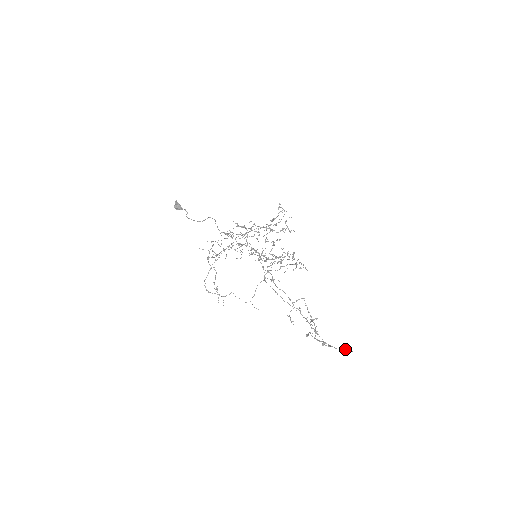
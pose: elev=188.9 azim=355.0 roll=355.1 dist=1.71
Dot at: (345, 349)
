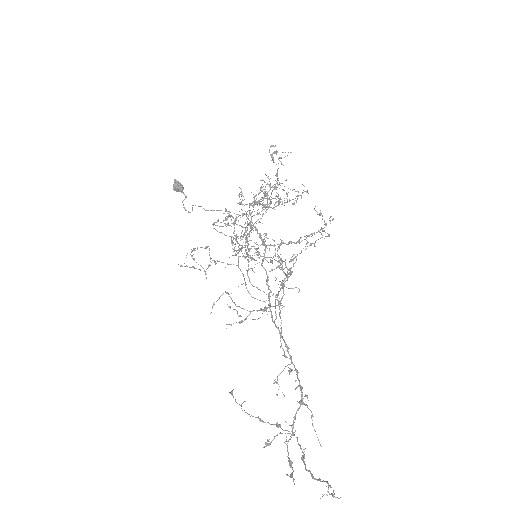
Dot at: occluded
